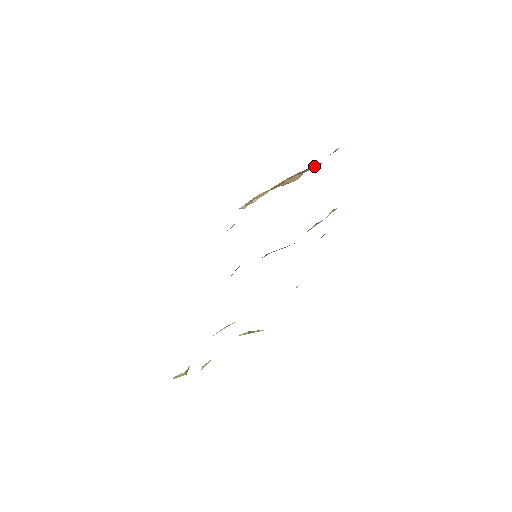
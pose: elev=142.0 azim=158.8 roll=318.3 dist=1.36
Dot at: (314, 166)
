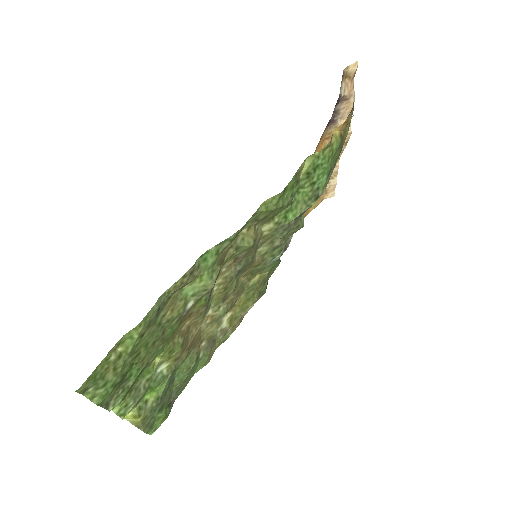
Dot at: (342, 106)
